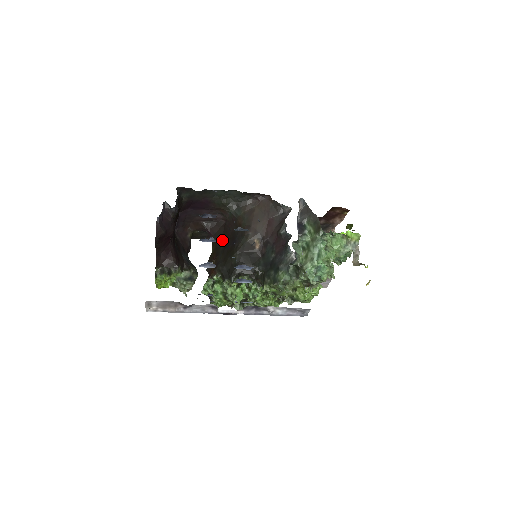
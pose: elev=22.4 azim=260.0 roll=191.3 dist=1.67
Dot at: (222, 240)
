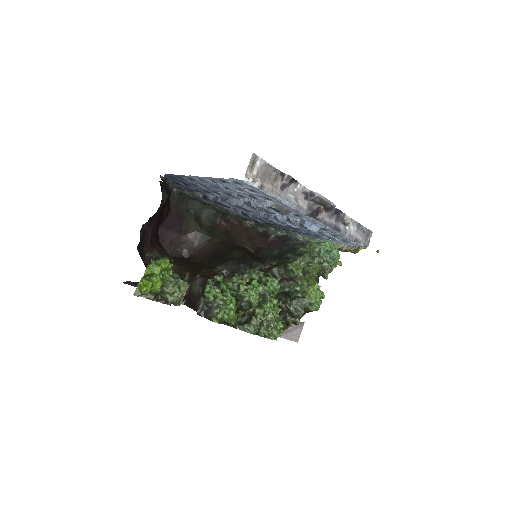
Dot at: (196, 264)
